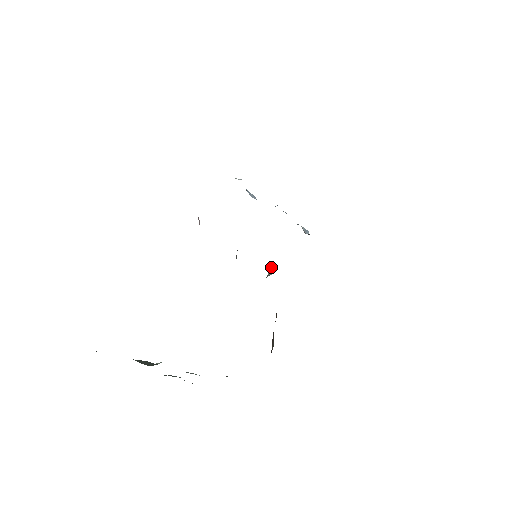
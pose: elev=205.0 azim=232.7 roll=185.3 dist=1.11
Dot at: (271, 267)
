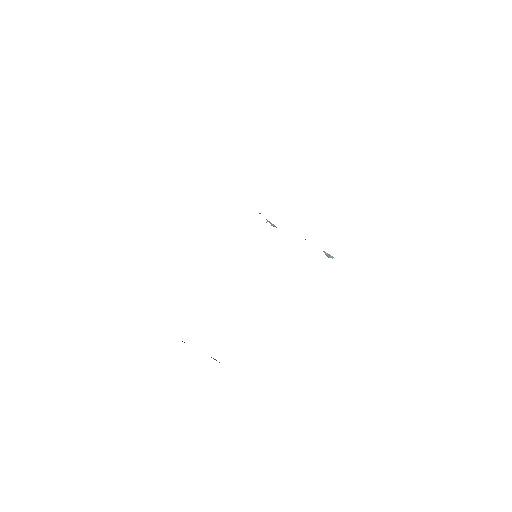
Dot at: occluded
